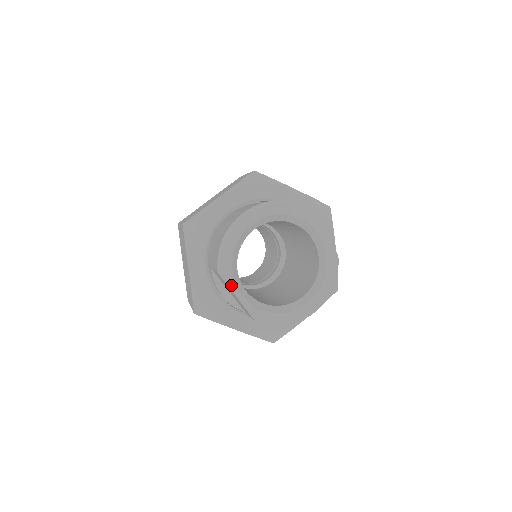
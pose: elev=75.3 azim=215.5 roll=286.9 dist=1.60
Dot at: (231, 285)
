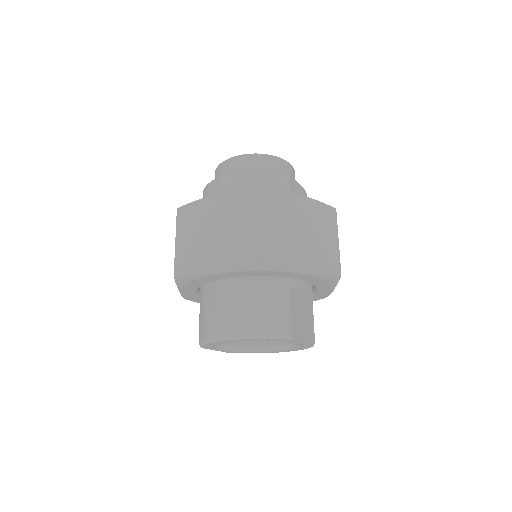
Dot at: (210, 349)
